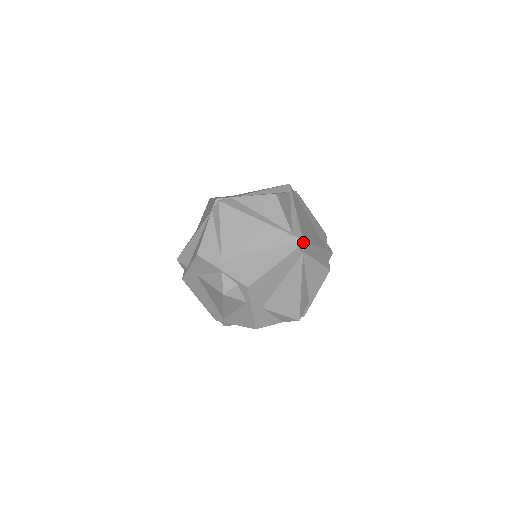
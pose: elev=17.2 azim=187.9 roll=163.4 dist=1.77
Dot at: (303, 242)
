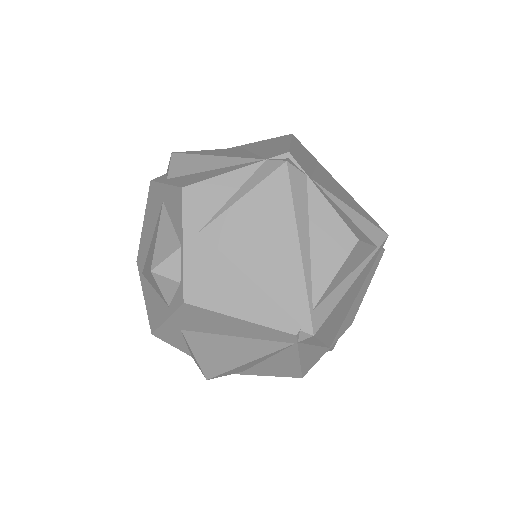
Dot at: (311, 336)
